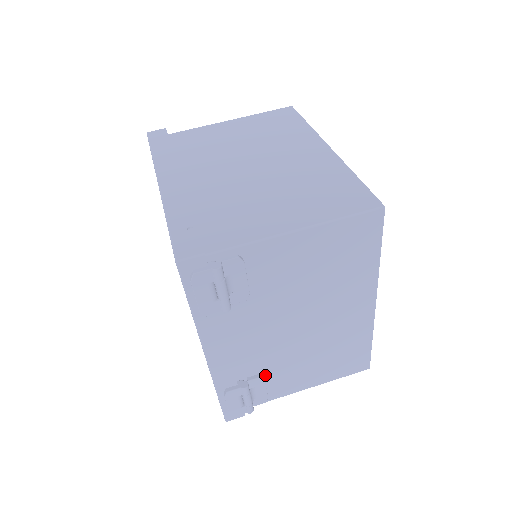
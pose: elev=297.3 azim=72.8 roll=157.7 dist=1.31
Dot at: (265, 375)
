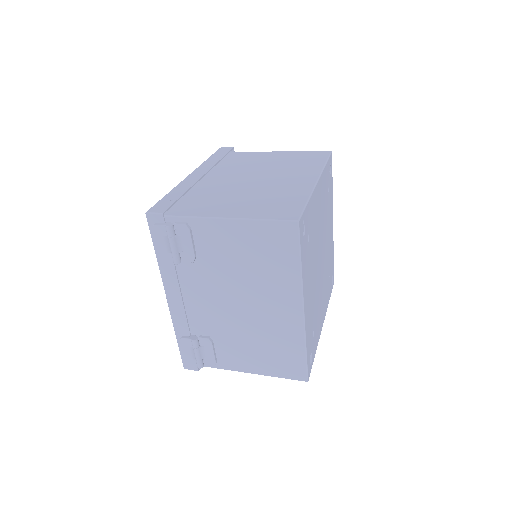
Dot at: (214, 340)
